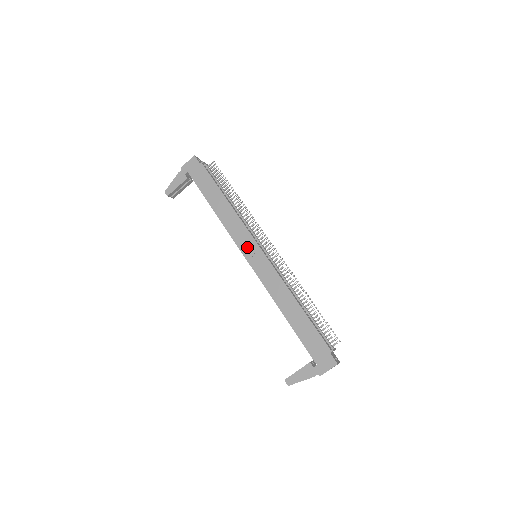
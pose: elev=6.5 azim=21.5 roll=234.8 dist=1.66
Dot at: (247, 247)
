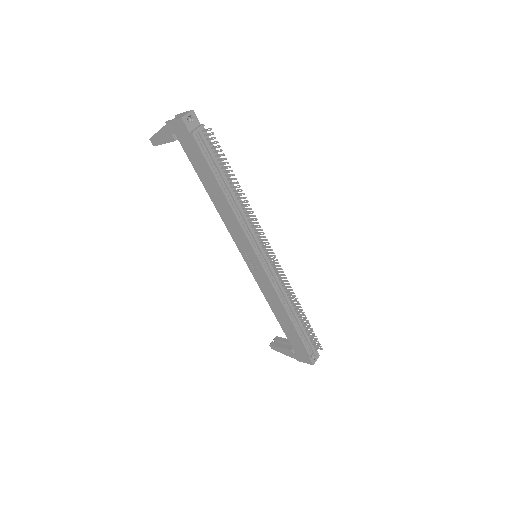
Dot at: (245, 251)
